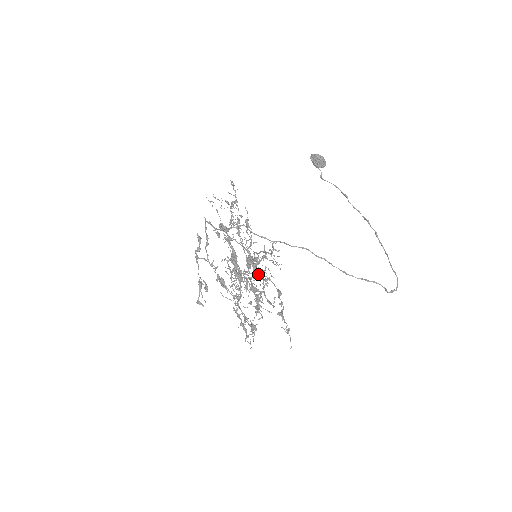
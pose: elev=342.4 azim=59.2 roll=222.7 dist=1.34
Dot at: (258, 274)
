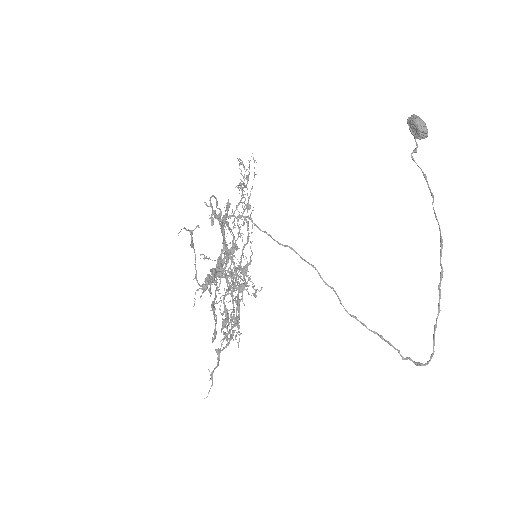
Dot at: occluded
